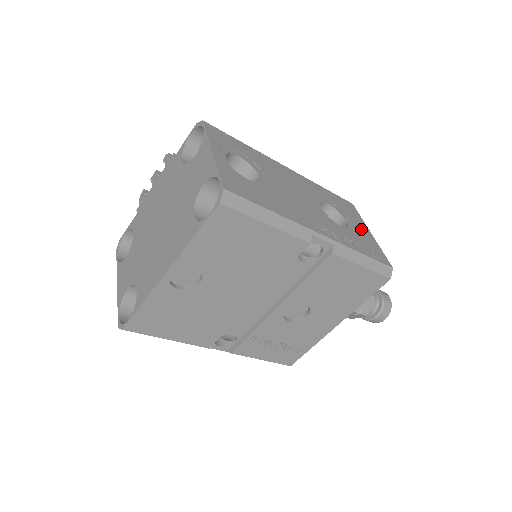
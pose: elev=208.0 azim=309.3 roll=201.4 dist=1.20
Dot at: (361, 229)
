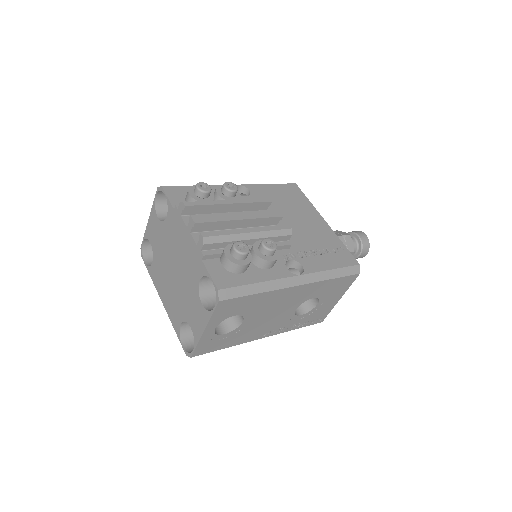
Dot at: (329, 303)
